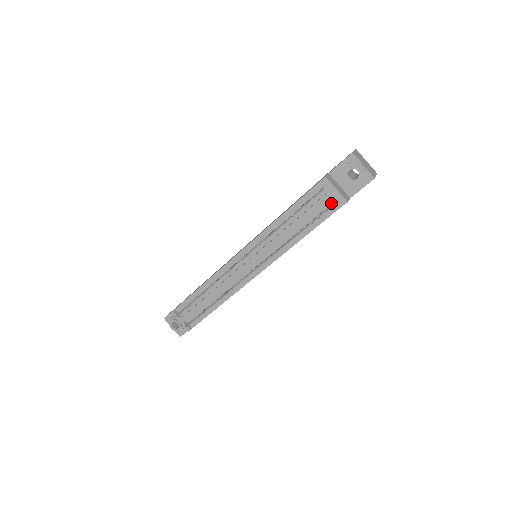
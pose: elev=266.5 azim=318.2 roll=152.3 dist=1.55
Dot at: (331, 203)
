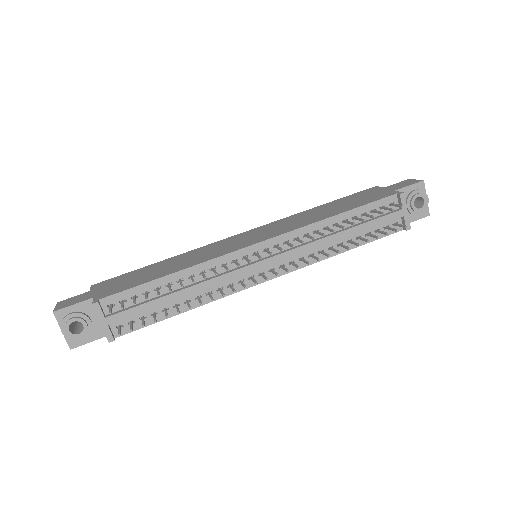
Dot at: (391, 223)
